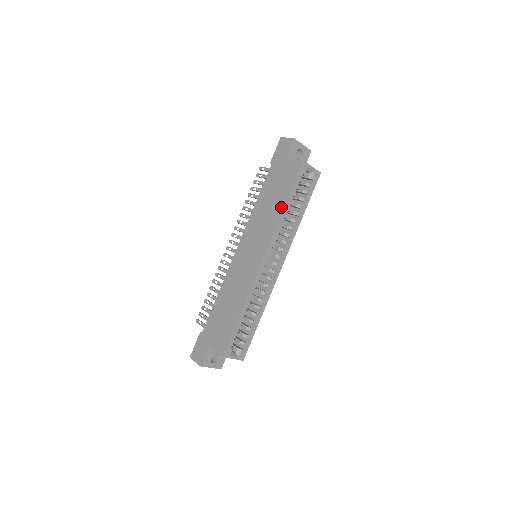
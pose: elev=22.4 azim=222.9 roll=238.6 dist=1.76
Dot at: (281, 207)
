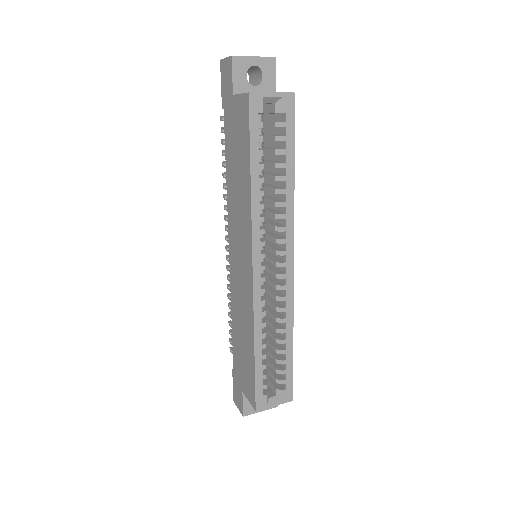
Dot at: (247, 182)
